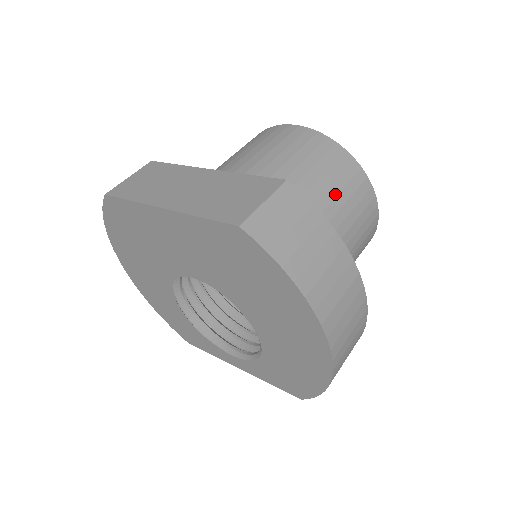
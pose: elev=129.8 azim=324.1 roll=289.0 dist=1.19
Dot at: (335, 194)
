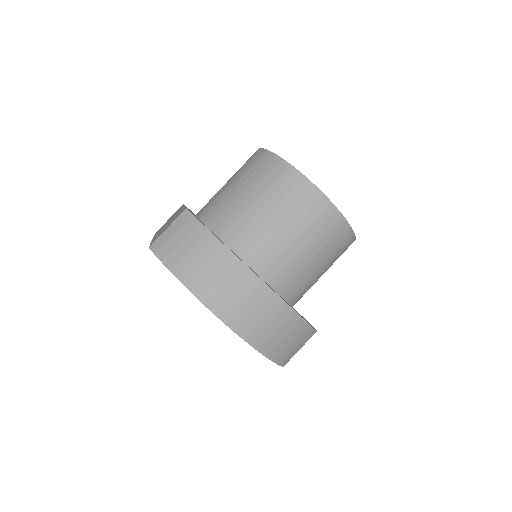
Dot at: (265, 200)
